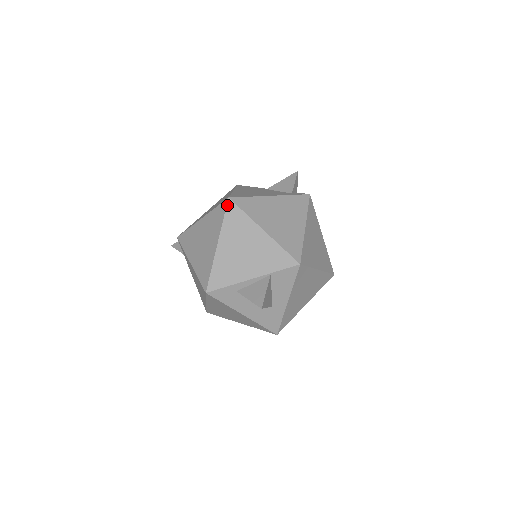
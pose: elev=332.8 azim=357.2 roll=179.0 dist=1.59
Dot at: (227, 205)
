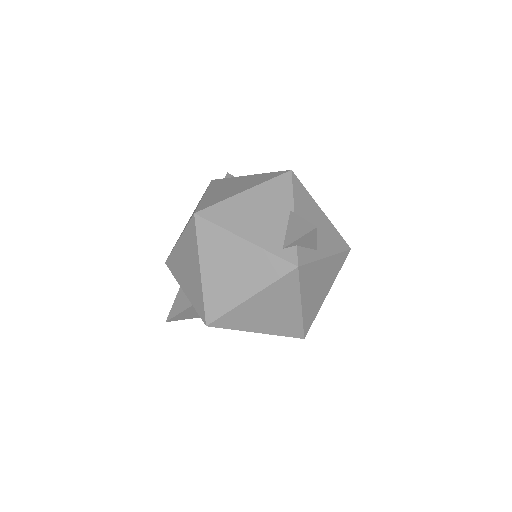
Dot at: (191, 218)
